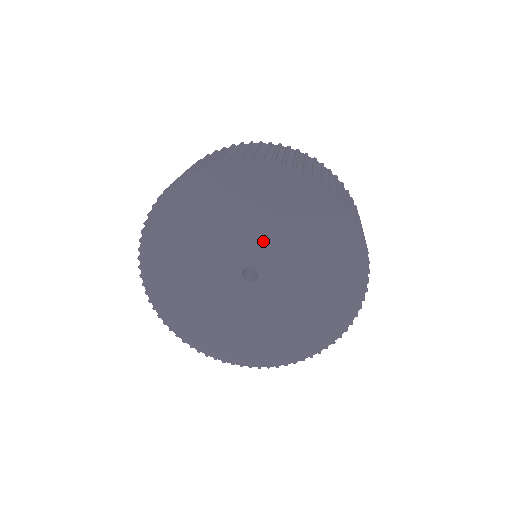
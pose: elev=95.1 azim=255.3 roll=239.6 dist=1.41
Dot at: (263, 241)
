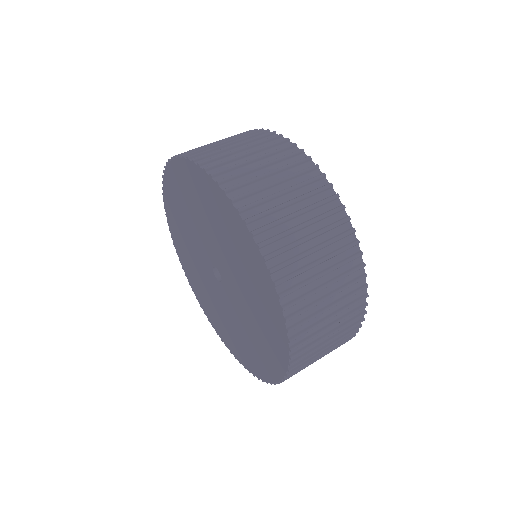
Dot at: (228, 266)
